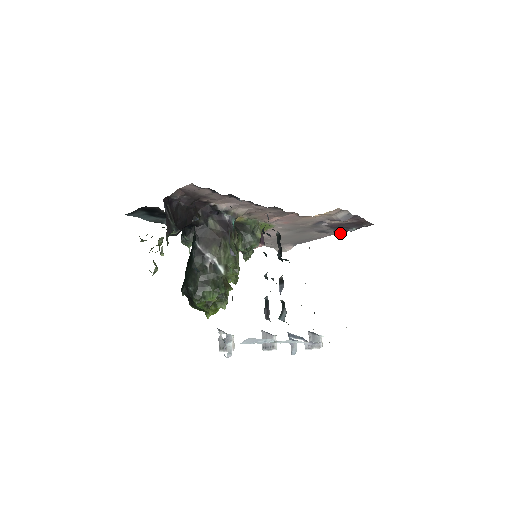
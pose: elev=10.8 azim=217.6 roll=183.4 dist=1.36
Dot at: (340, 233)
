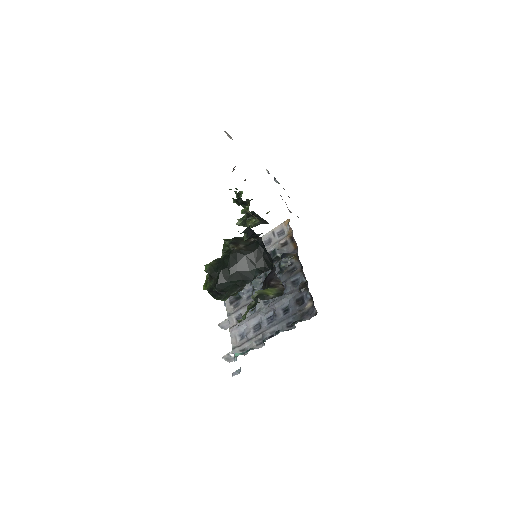
Dot at: occluded
